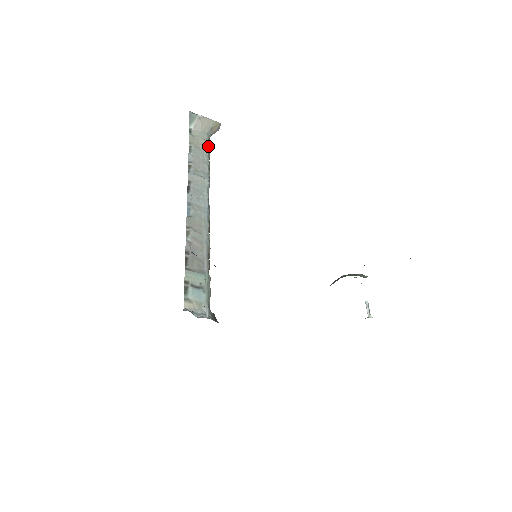
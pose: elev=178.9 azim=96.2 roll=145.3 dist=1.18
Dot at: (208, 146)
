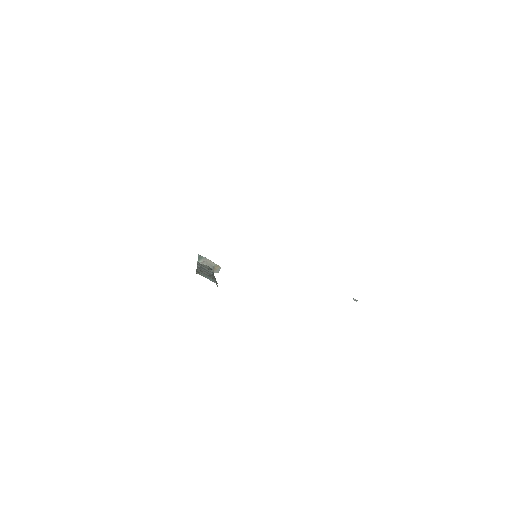
Dot at: (211, 269)
